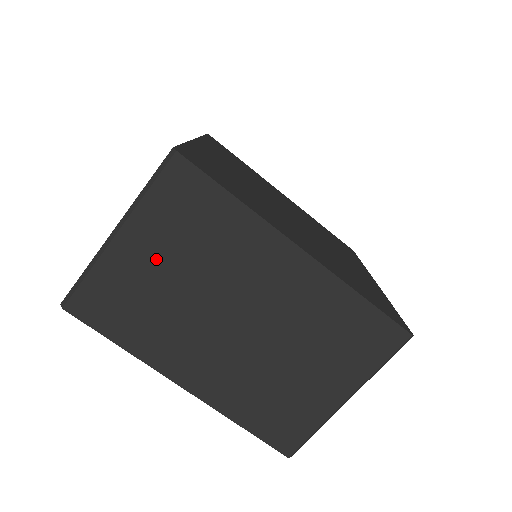
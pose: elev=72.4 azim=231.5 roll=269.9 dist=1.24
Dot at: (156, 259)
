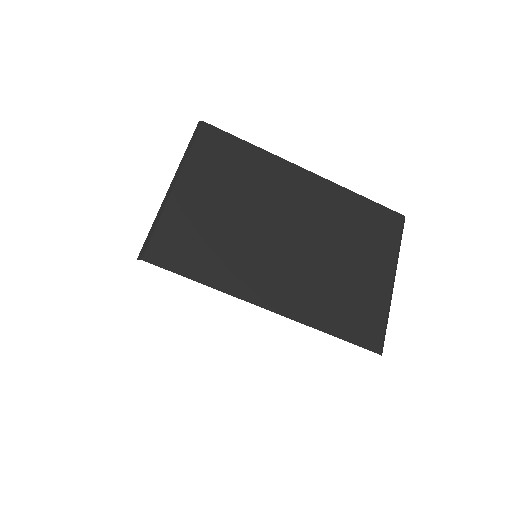
Dot at: (211, 198)
